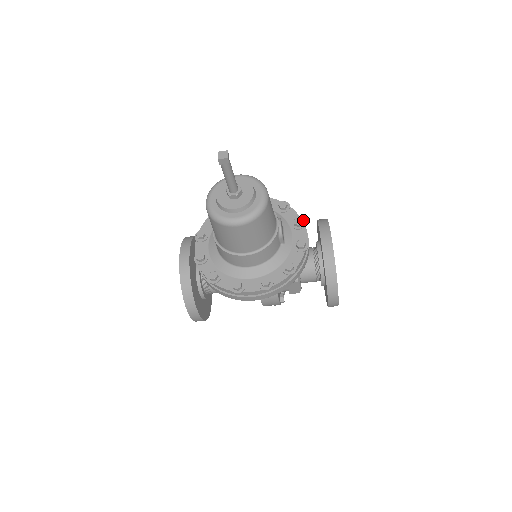
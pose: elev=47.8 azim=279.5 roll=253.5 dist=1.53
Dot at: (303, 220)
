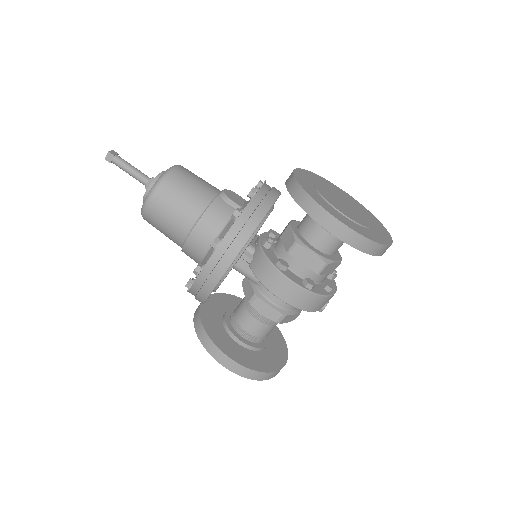
Dot at: (264, 181)
